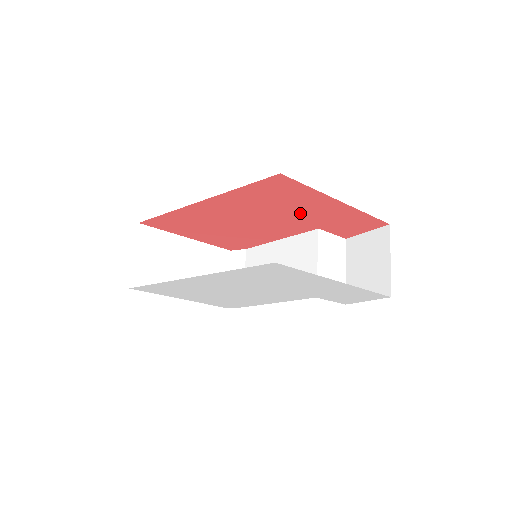
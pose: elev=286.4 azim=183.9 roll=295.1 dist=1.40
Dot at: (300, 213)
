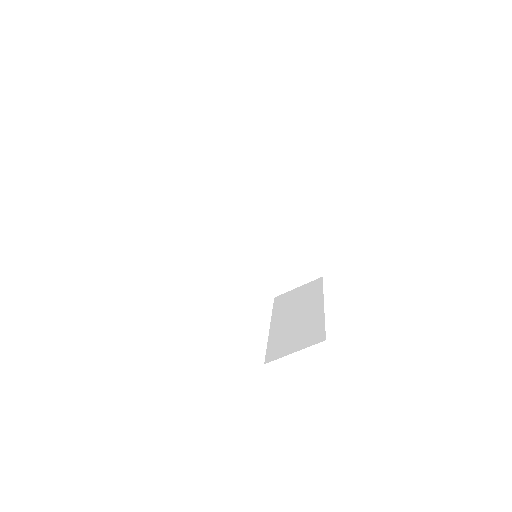
Dot at: occluded
